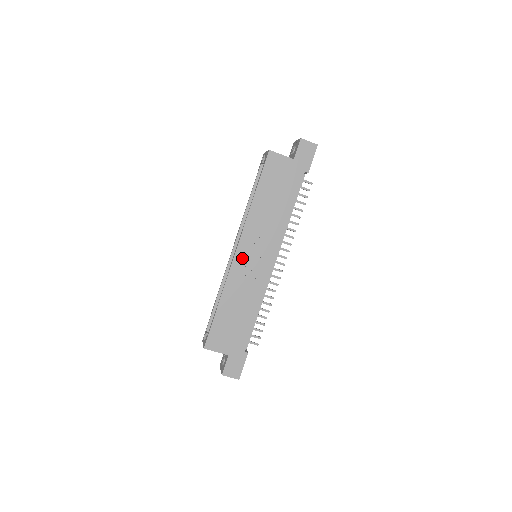
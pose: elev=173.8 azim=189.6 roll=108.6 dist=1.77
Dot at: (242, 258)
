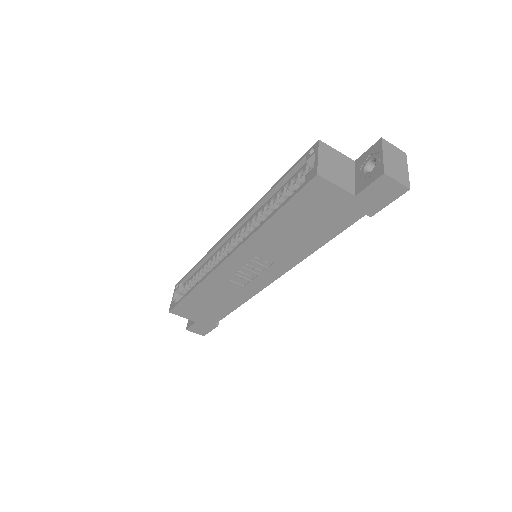
Dot at: (231, 268)
